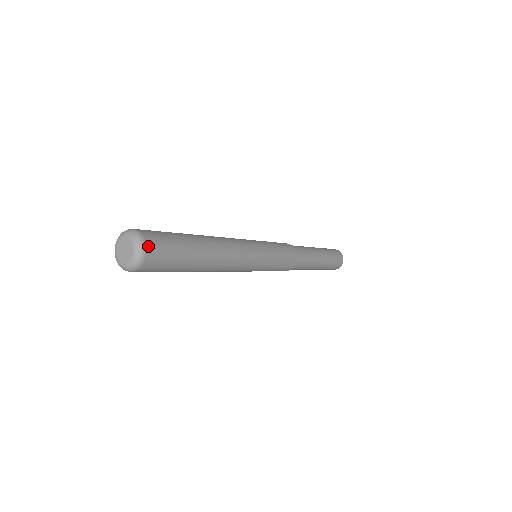
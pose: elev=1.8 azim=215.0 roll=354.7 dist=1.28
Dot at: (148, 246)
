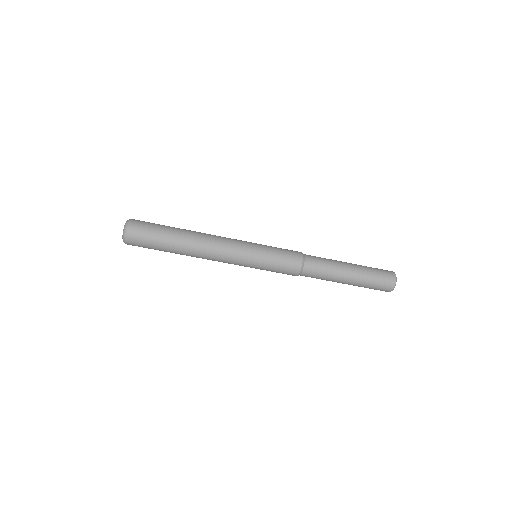
Dot at: (131, 224)
